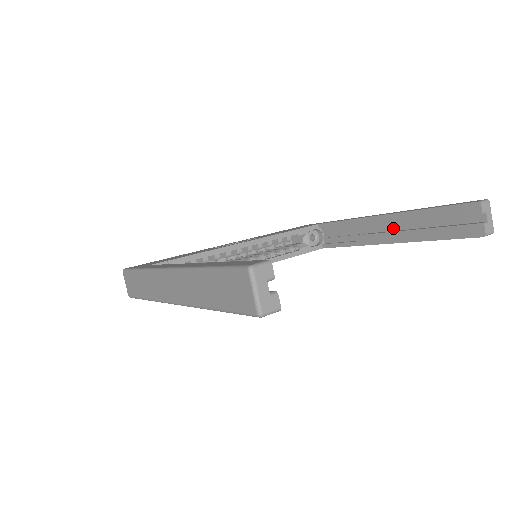
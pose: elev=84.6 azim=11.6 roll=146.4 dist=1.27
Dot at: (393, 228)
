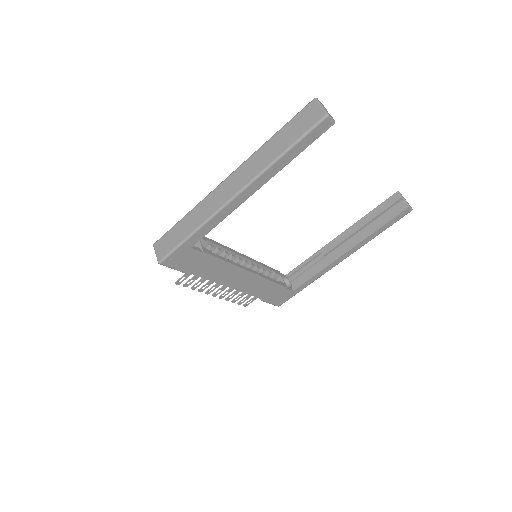
Dot at: (347, 243)
